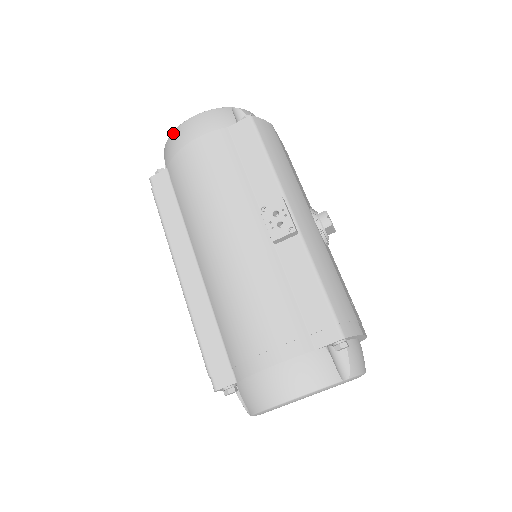
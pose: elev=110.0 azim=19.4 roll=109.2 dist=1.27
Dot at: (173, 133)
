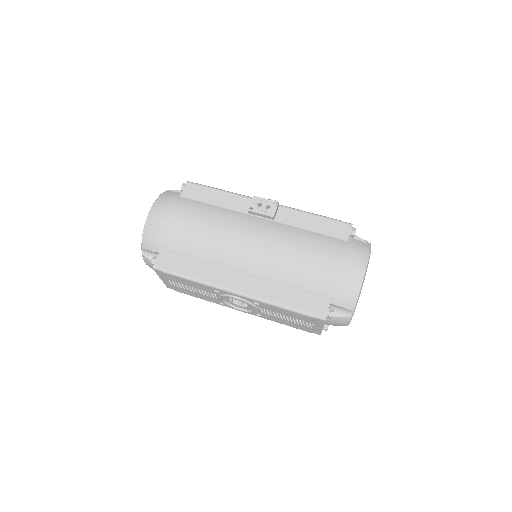
Dot at: (146, 228)
